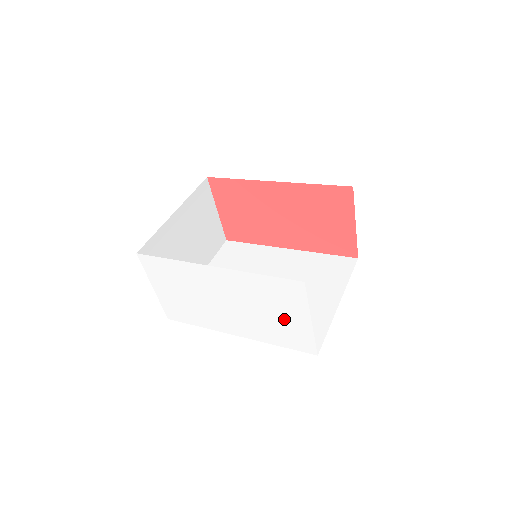
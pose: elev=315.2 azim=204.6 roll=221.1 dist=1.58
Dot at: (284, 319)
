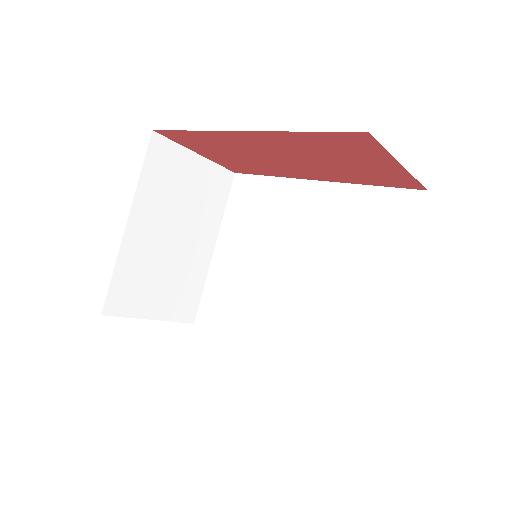
Dot at: occluded
